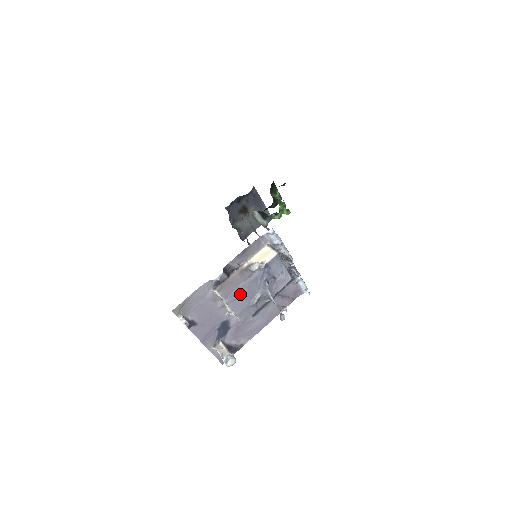
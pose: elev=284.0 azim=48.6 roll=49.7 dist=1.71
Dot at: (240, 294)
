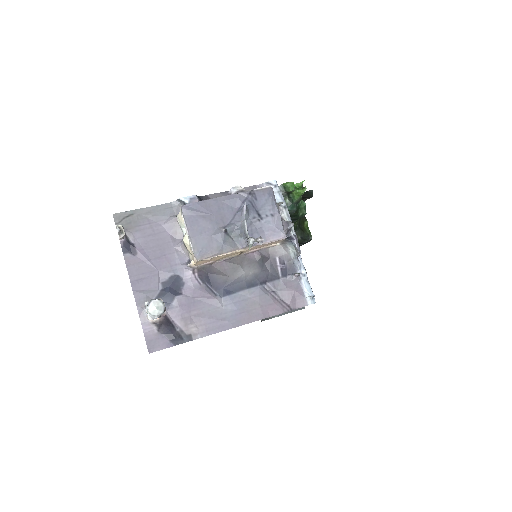
Dot at: (205, 209)
